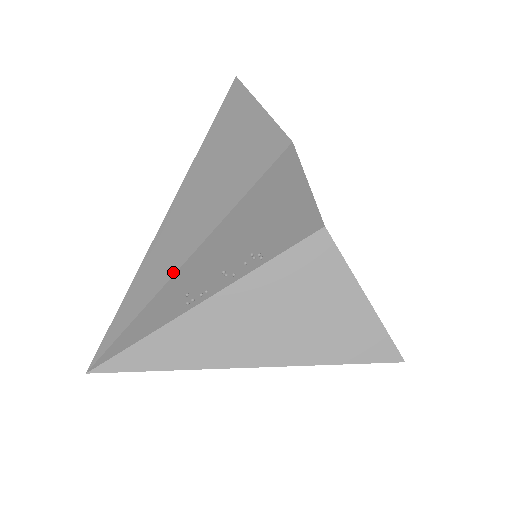
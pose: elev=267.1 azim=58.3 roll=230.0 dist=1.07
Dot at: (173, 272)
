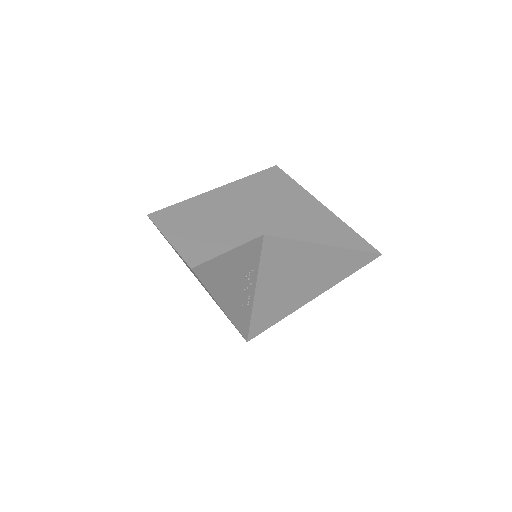
Dot at: (224, 312)
